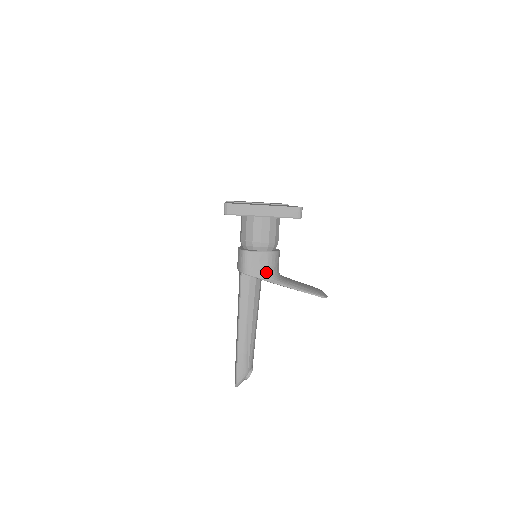
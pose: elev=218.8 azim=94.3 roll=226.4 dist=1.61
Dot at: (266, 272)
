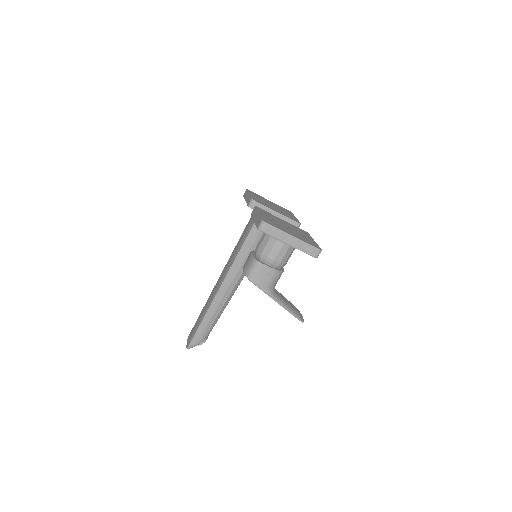
Dot at: (267, 285)
